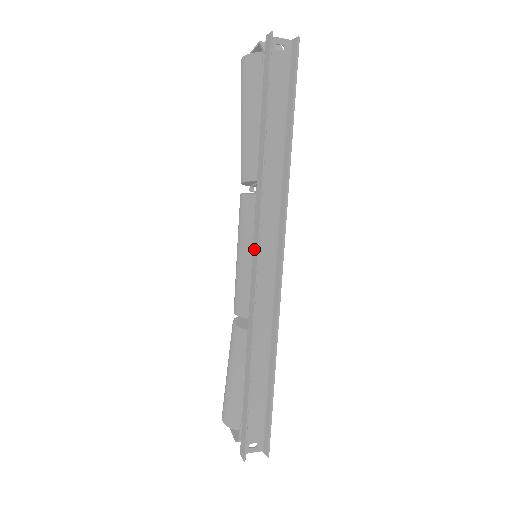
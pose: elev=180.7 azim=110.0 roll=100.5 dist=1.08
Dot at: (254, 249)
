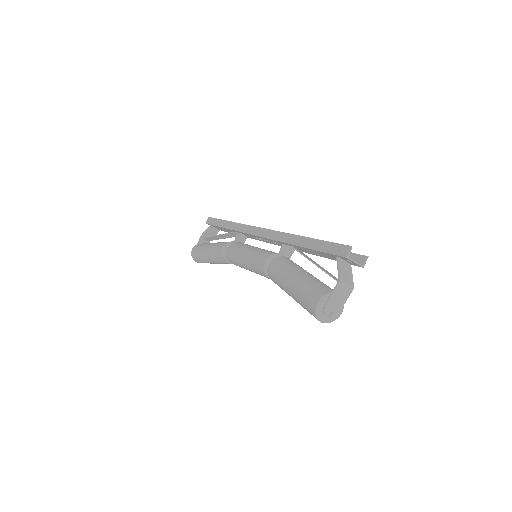
Dot at: (254, 232)
